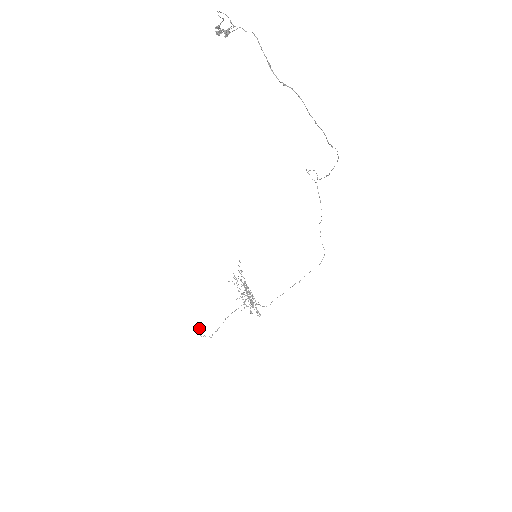
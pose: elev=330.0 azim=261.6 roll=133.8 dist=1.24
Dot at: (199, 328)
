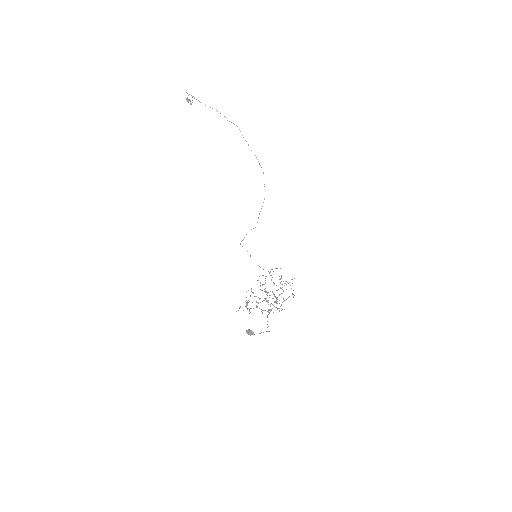
Dot at: (251, 331)
